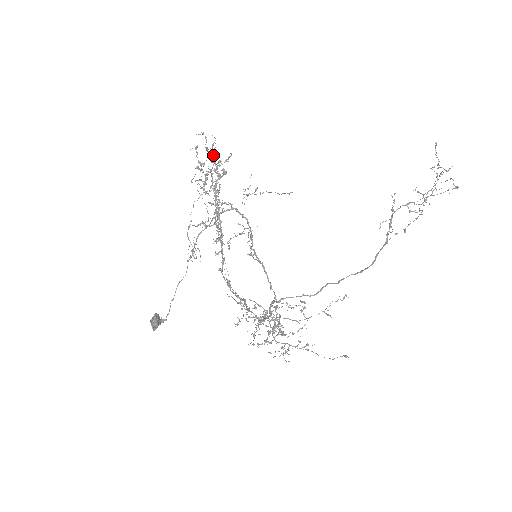
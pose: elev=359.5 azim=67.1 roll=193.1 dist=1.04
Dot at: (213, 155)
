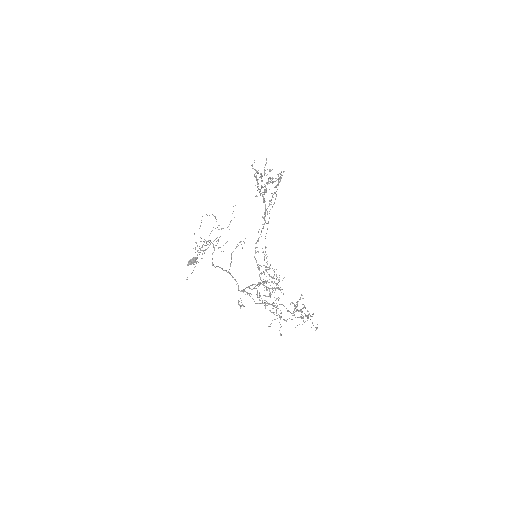
Dot at: (257, 180)
